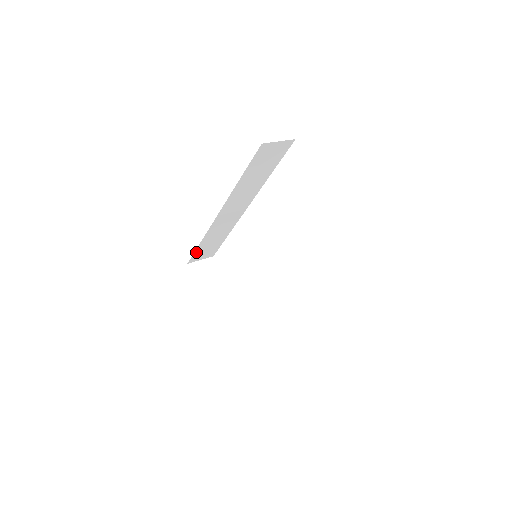
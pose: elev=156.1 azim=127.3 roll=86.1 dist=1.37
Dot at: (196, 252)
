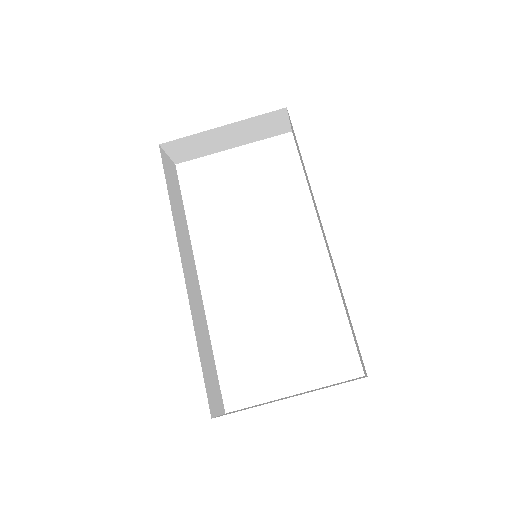
Dot at: (204, 379)
